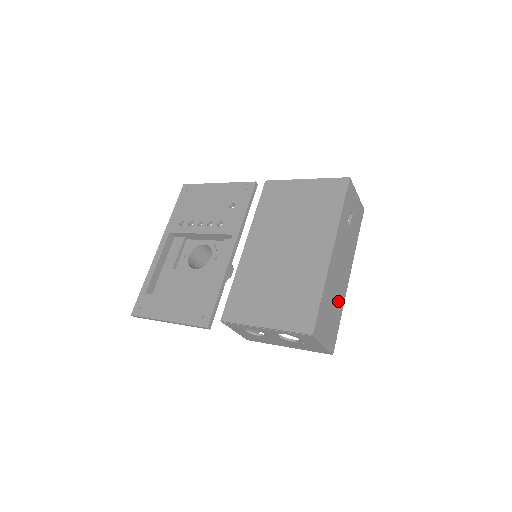
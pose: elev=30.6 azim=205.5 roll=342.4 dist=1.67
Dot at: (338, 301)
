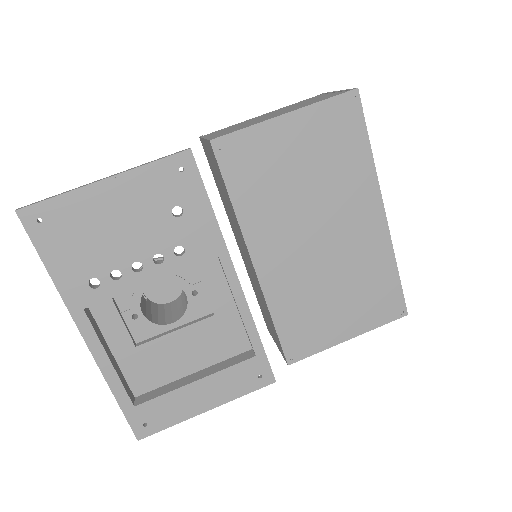
Dot at: occluded
